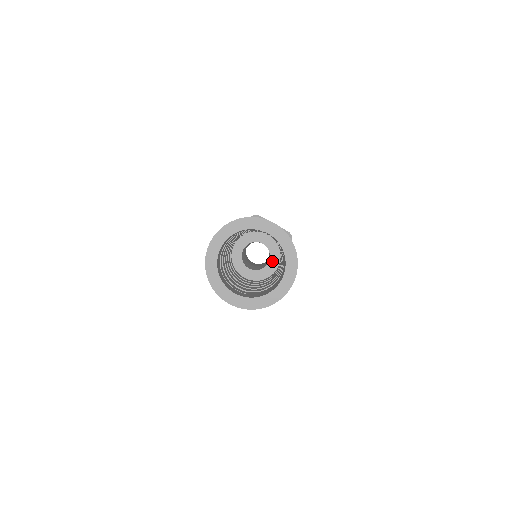
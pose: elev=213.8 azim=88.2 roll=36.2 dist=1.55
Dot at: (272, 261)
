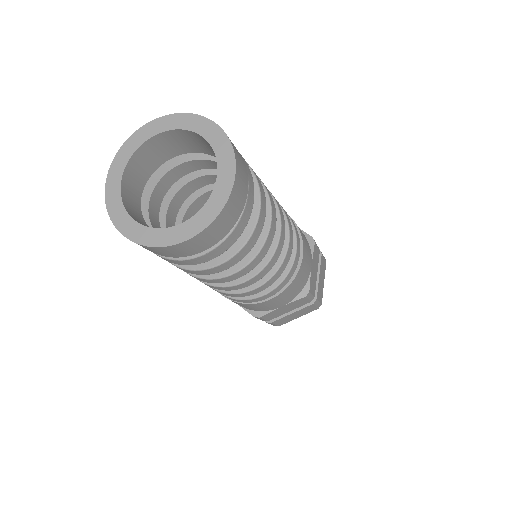
Dot at: occluded
